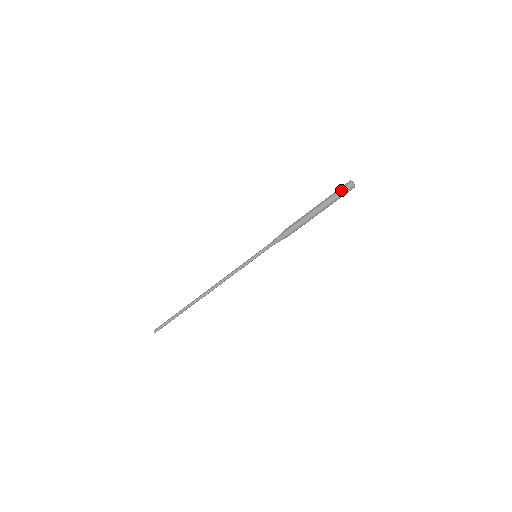
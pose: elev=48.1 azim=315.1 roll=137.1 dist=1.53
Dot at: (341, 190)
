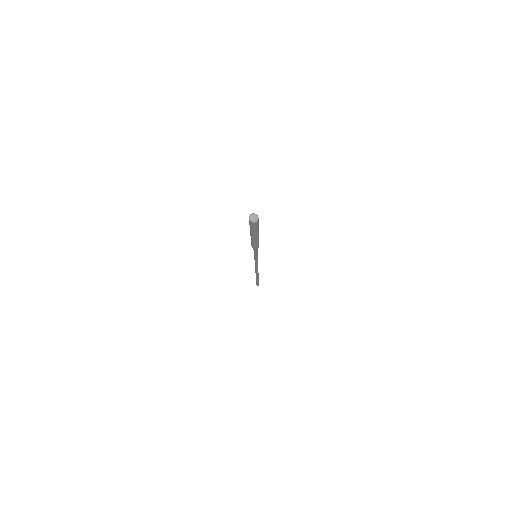
Dot at: occluded
